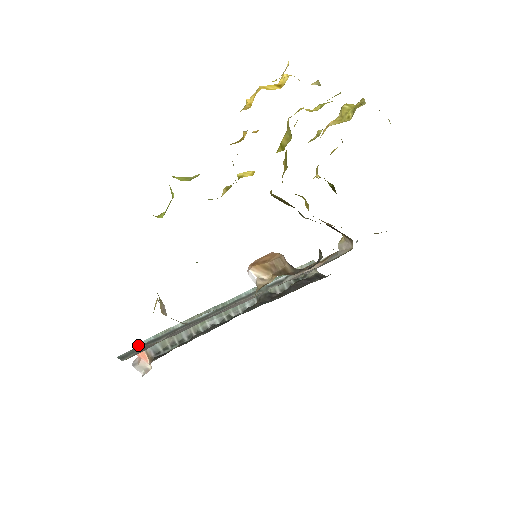
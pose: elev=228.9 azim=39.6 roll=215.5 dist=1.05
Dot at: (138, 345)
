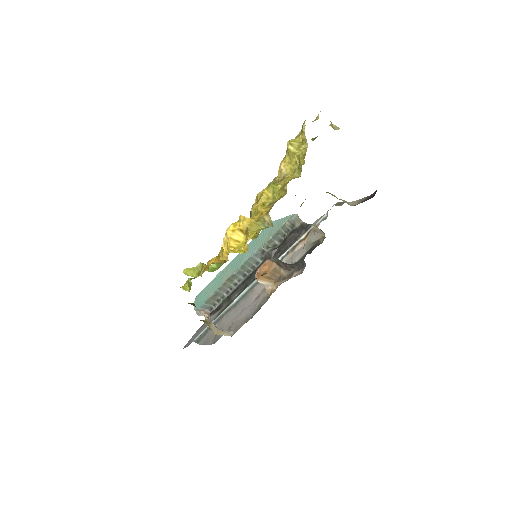
Dot at: (196, 310)
